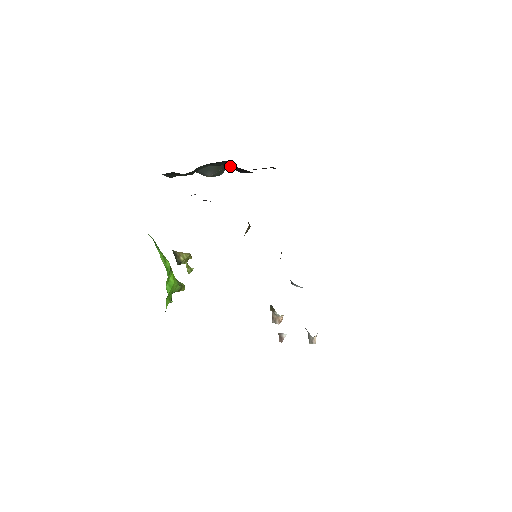
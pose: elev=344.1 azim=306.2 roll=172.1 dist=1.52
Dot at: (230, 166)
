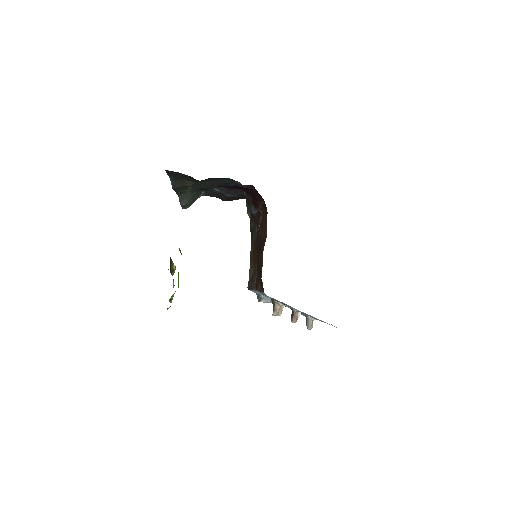
Dot at: (222, 187)
